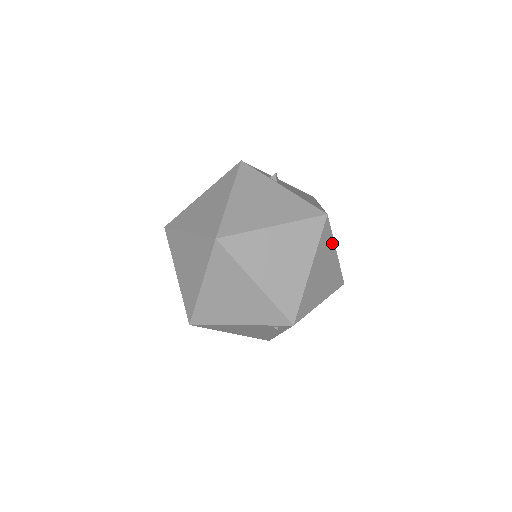
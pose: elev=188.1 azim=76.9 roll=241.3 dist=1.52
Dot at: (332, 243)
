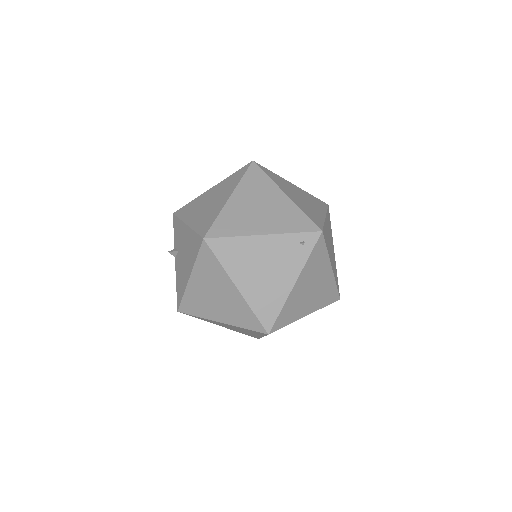
Dot at: (331, 235)
